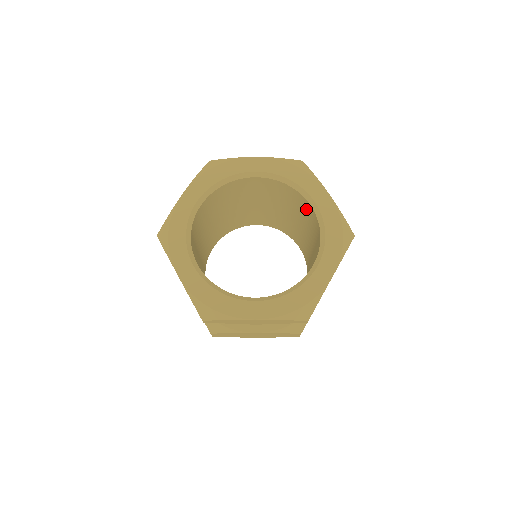
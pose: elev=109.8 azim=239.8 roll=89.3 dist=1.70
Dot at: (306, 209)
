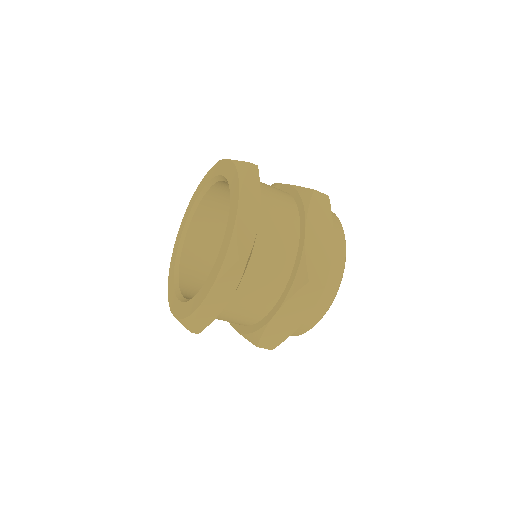
Dot at: occluded
